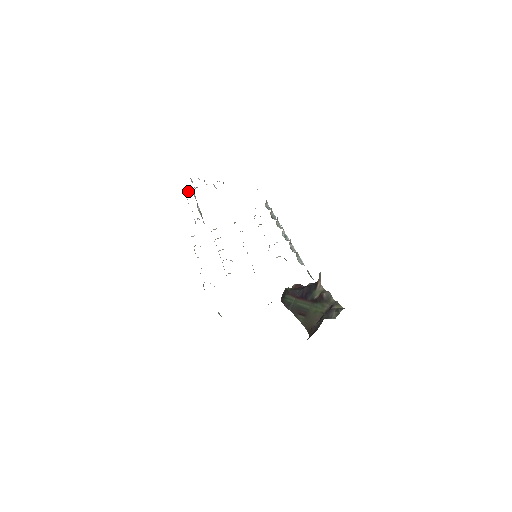
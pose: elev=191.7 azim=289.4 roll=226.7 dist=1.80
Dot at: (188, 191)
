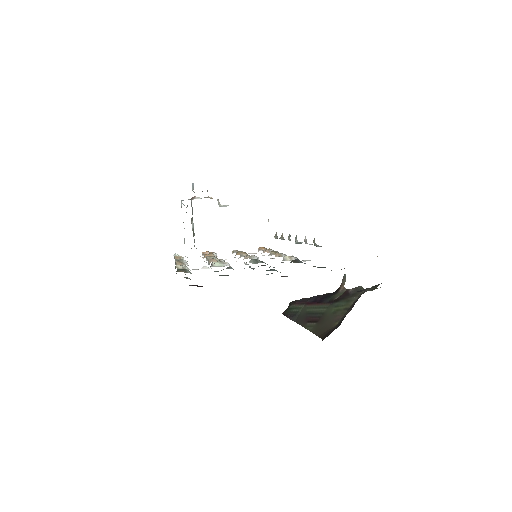
Dot at: occluded
